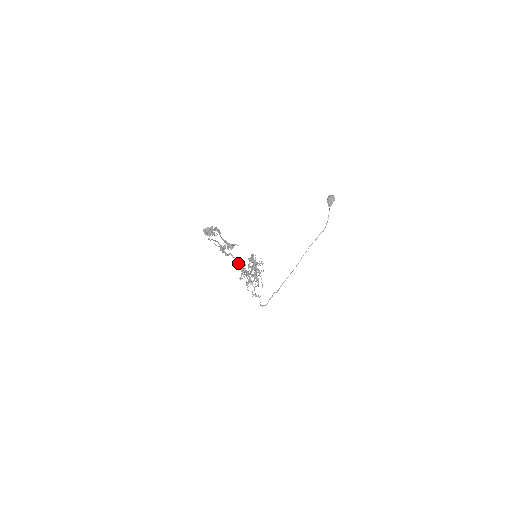
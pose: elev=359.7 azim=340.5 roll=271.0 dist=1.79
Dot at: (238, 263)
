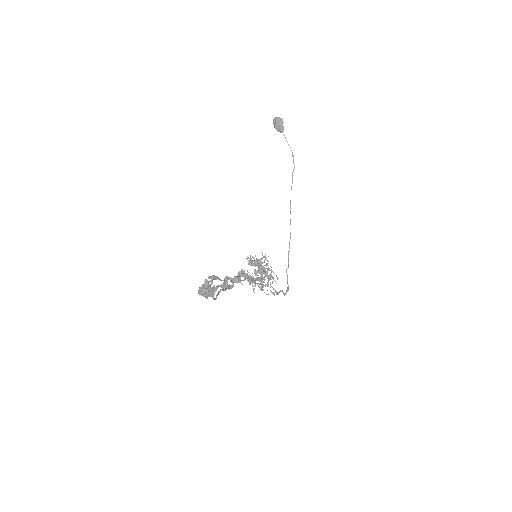
Dot at: occluded
